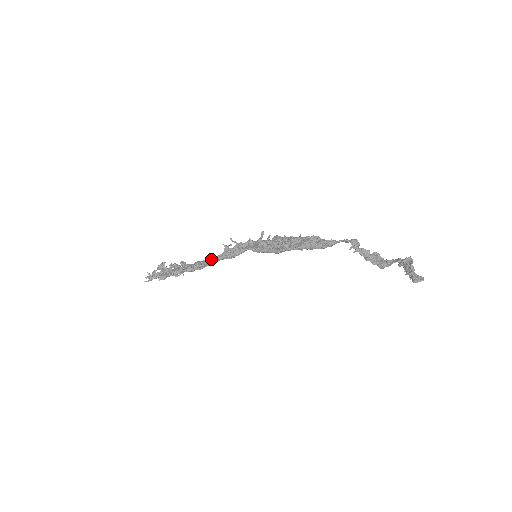
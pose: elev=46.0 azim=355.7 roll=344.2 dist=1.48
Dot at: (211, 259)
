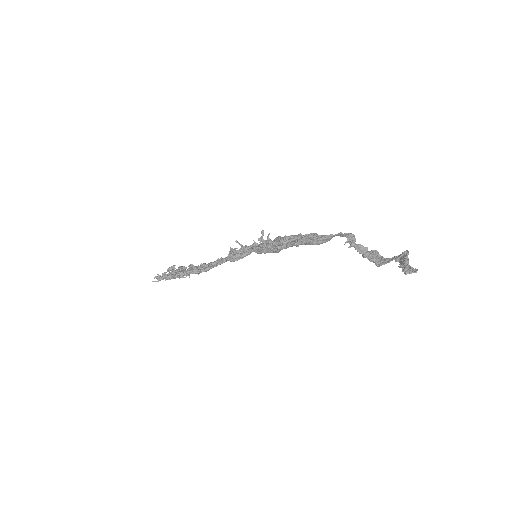
Dot at: (216, 261)
